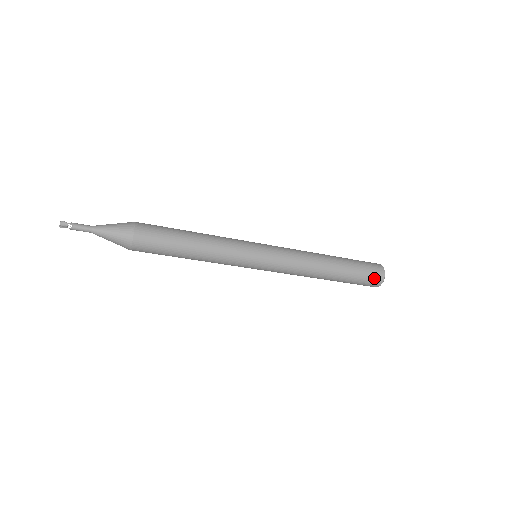
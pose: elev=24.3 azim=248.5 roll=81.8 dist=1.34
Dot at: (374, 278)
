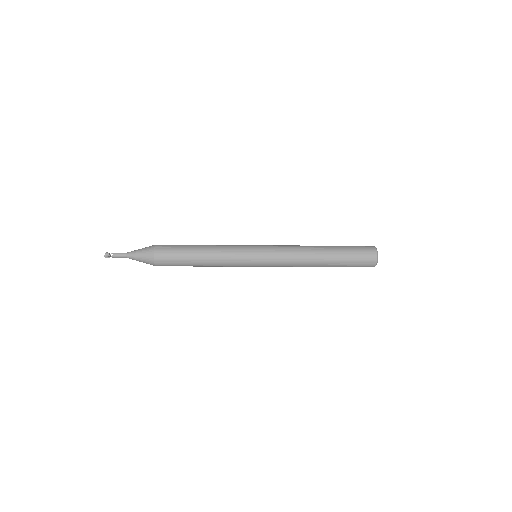
Dot at: (367, 257)
